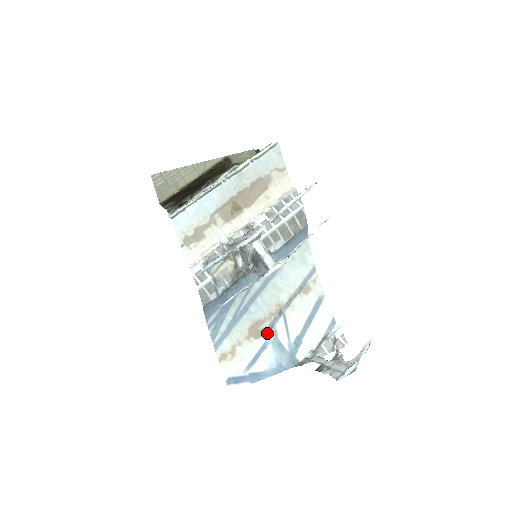
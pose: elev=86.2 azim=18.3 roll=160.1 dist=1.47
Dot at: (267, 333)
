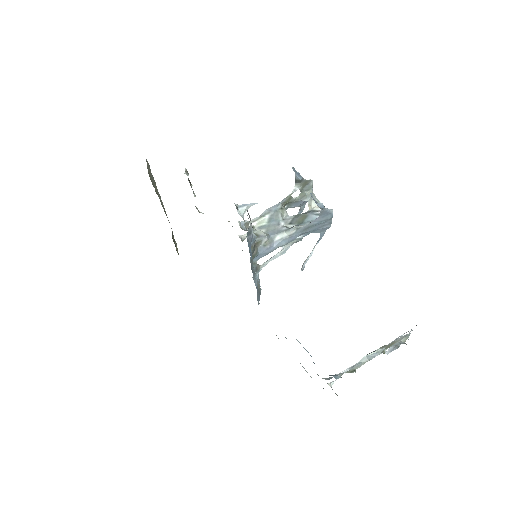
Dot at: occluded
